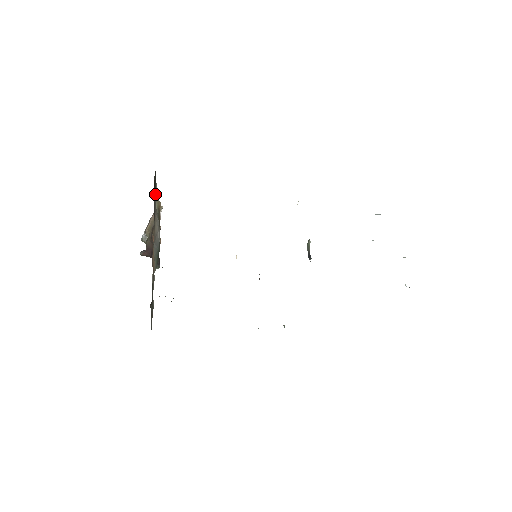
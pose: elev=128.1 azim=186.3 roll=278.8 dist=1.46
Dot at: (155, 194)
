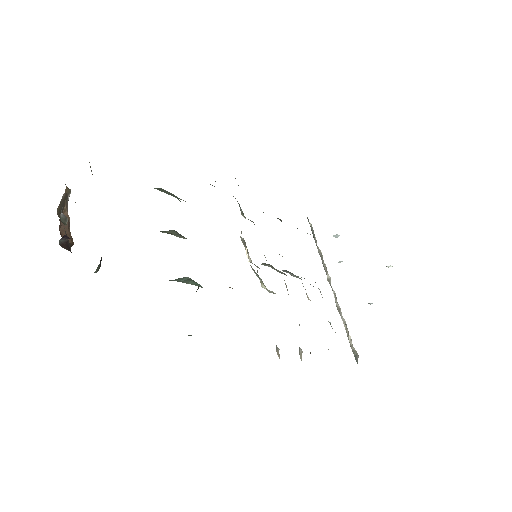
Dot at: occluded
